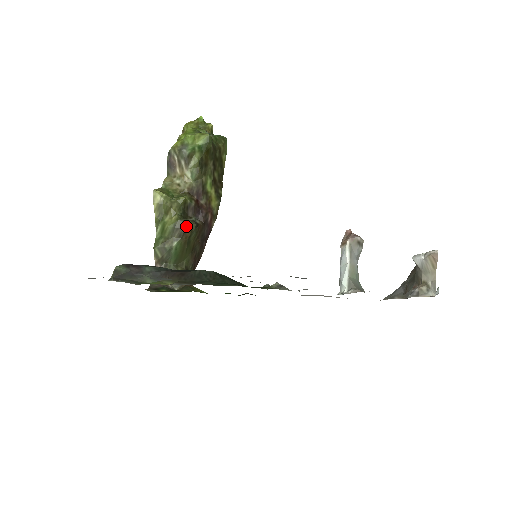
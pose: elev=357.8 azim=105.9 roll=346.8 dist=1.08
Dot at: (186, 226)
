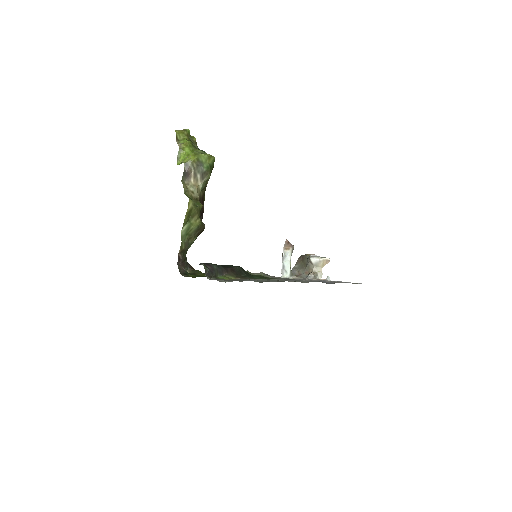
Dot at: (203, 227)
